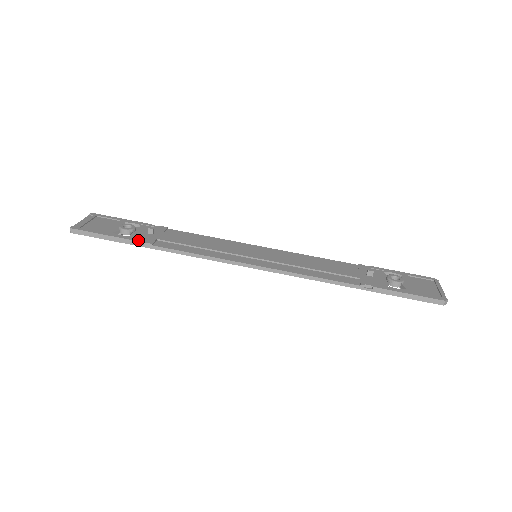
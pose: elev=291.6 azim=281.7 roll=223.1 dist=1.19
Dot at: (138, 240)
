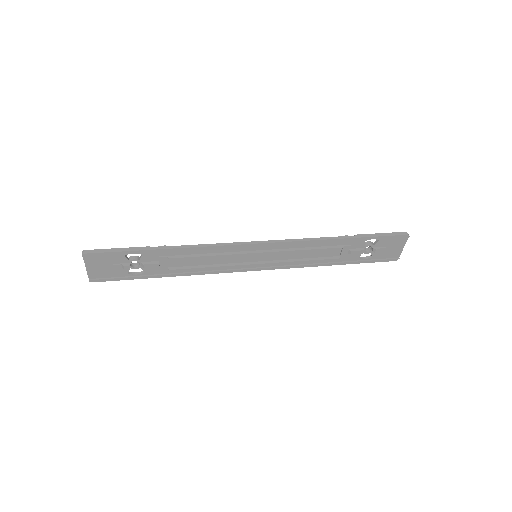
Dot at: (152, 247)
